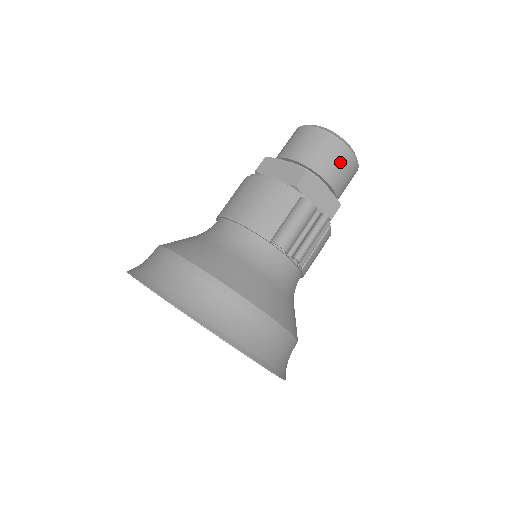
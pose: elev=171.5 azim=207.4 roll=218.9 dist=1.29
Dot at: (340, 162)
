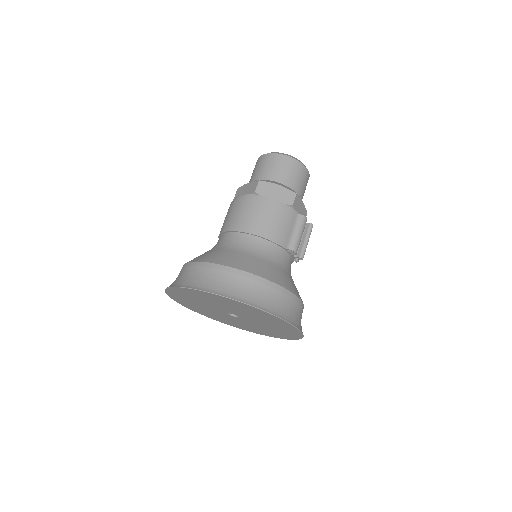
Dot at: (305, 182)
